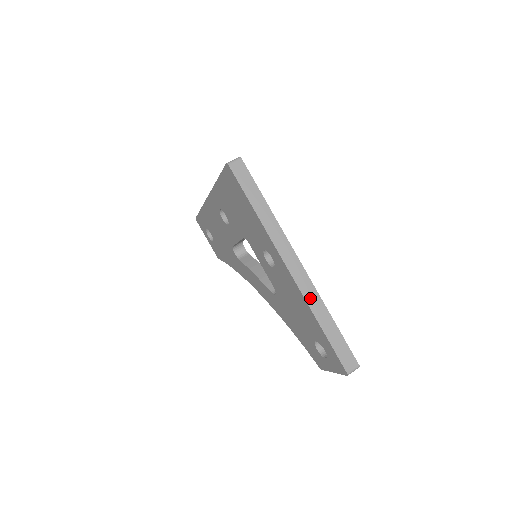
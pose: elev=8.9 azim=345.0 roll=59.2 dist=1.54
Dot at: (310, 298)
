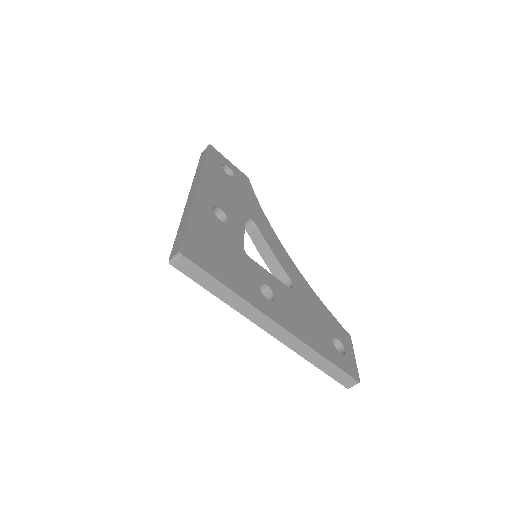
Dot at: (298, 349)
